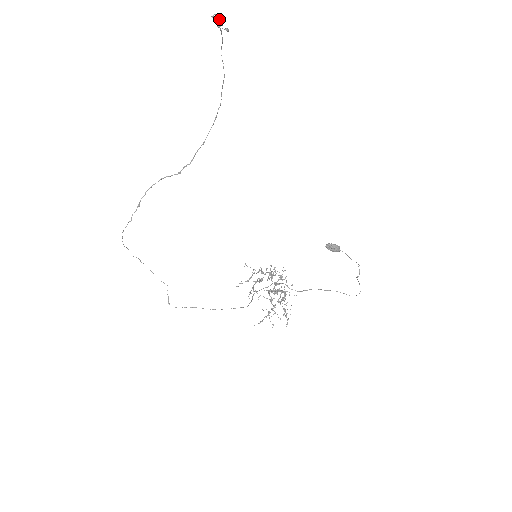
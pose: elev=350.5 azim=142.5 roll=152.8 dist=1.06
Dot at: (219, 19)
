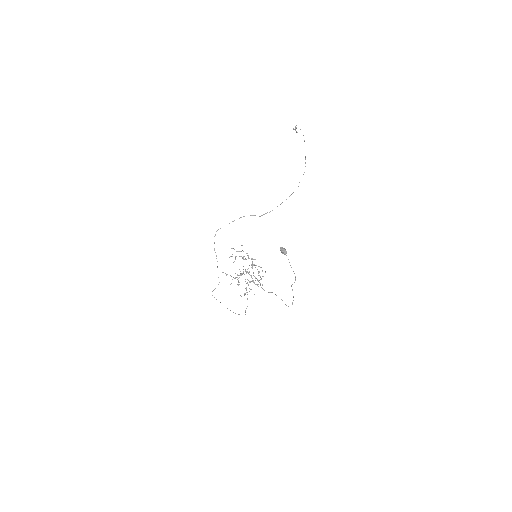
Dot at: (296, 127)
